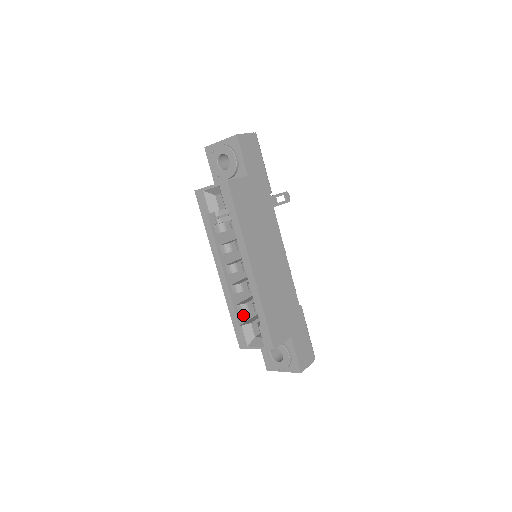
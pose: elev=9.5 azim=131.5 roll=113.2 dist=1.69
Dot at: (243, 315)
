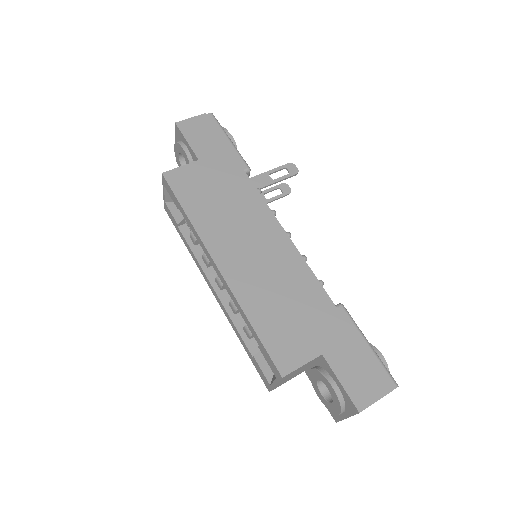
Dot at: occluded
